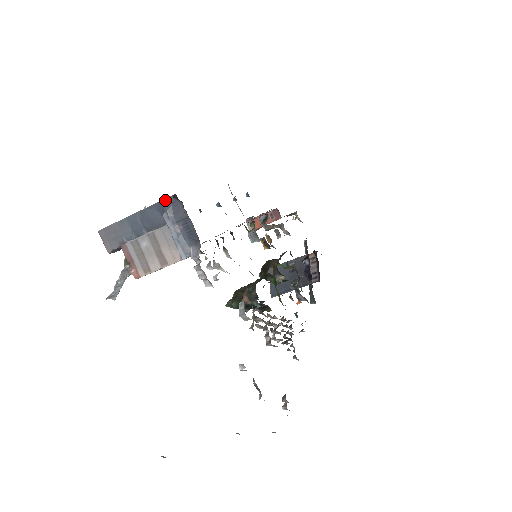
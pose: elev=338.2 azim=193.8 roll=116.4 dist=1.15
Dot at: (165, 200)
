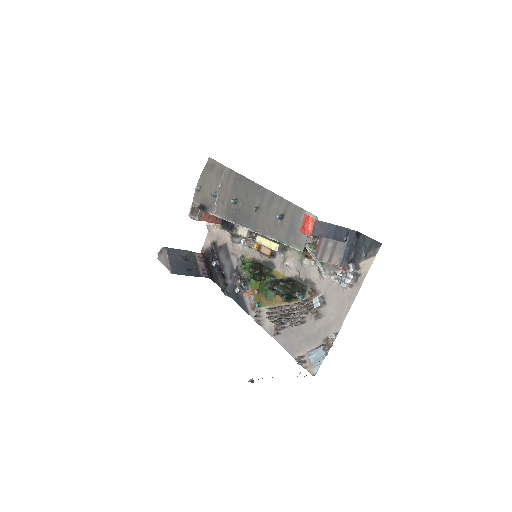
Dot at: (352, 230)
